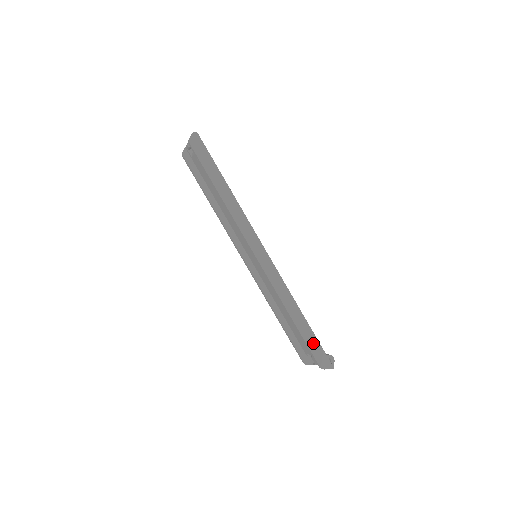
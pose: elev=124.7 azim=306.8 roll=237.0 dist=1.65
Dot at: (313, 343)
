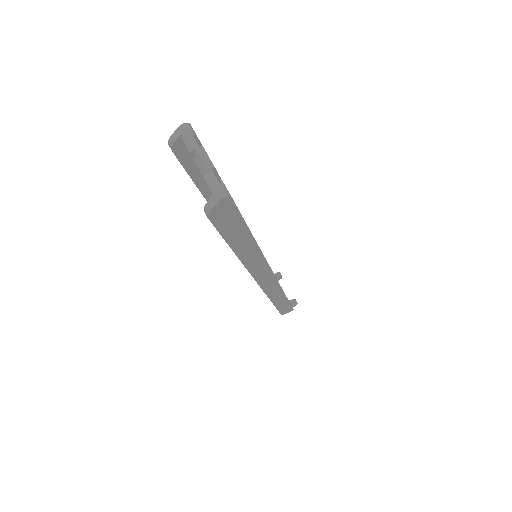
Dot at: (285, 307)
